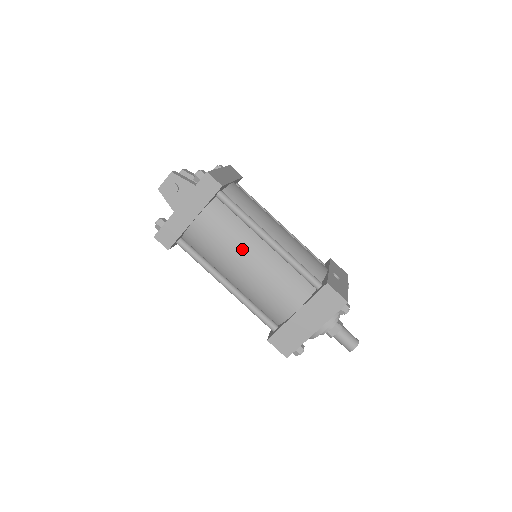
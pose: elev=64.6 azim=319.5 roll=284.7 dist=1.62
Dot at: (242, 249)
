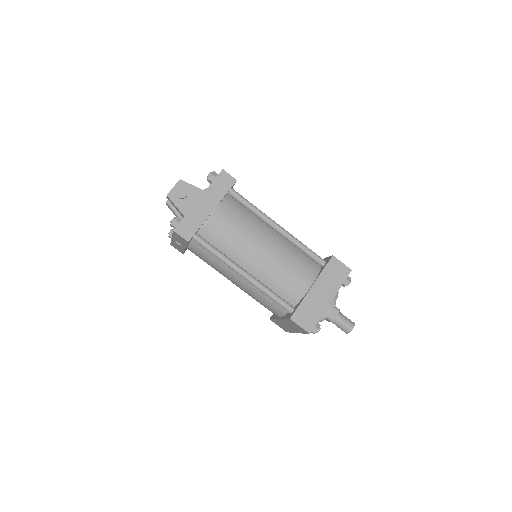
Dot at: (257, 235)
